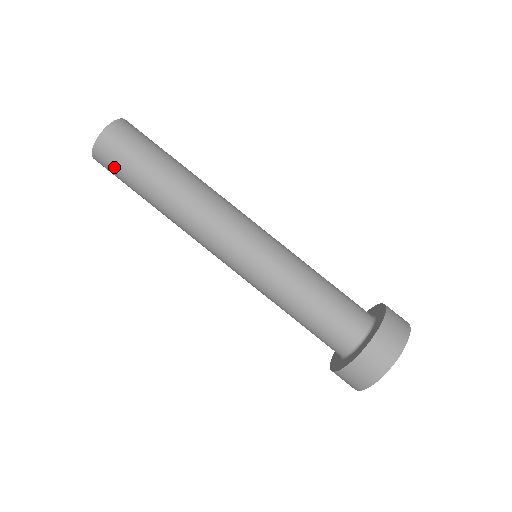
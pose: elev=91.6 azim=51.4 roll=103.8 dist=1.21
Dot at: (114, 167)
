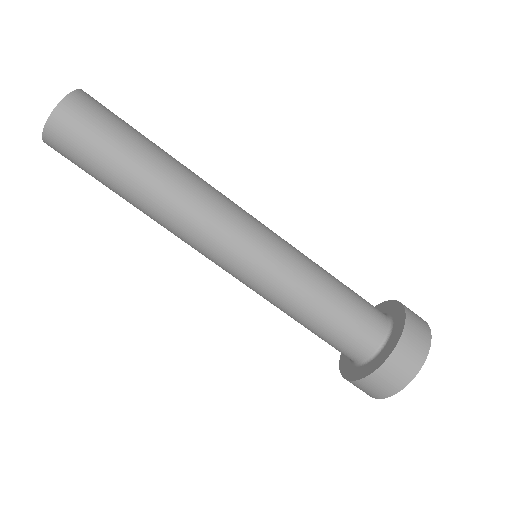
Dot at: (82, 139)
